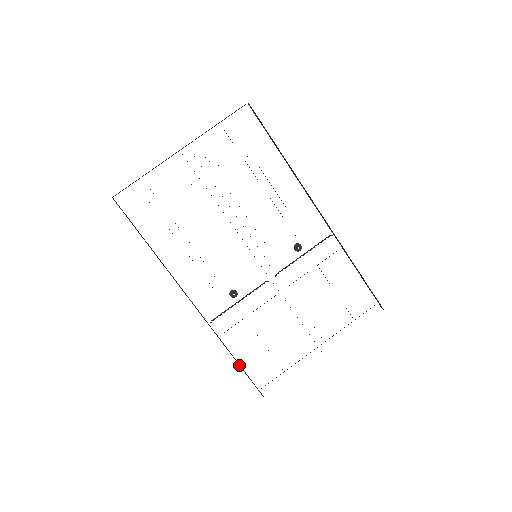
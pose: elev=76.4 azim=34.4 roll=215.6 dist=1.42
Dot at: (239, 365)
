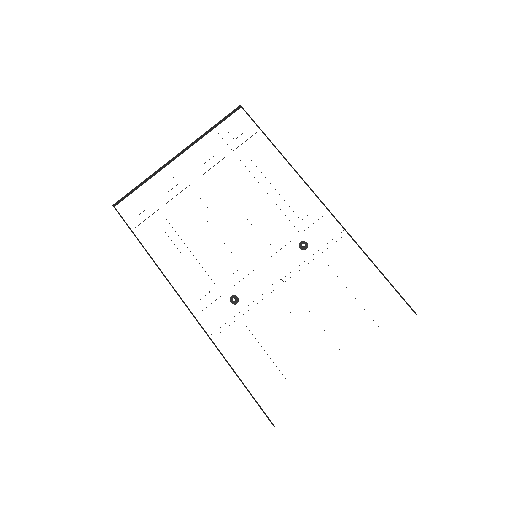
Dot at: (242, 383)
